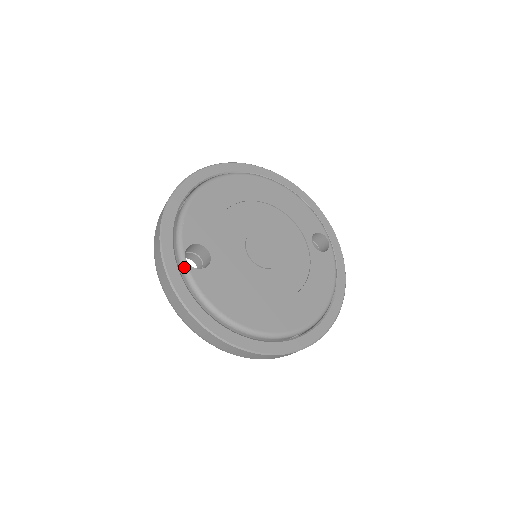
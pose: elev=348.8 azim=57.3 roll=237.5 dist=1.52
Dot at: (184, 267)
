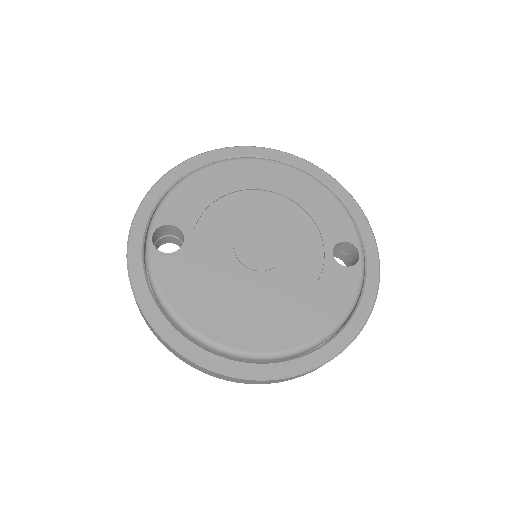
Dot at: (147, 247)
